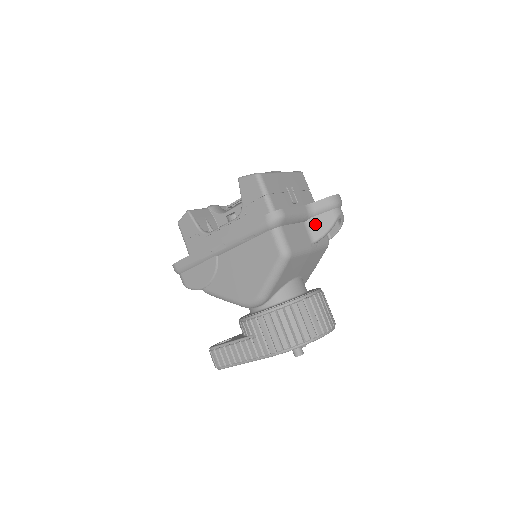
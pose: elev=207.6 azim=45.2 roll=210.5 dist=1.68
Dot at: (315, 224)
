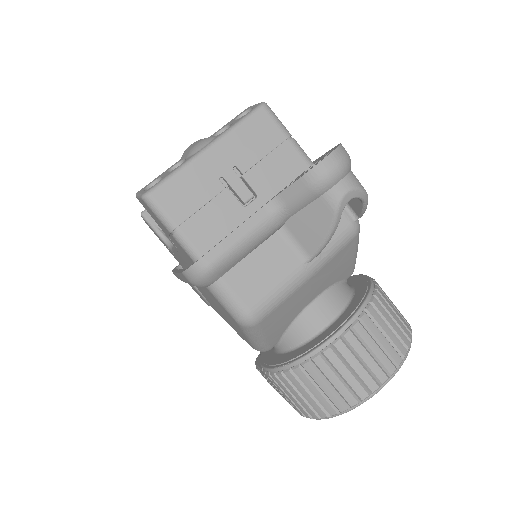
Dot at: (300, 229)
